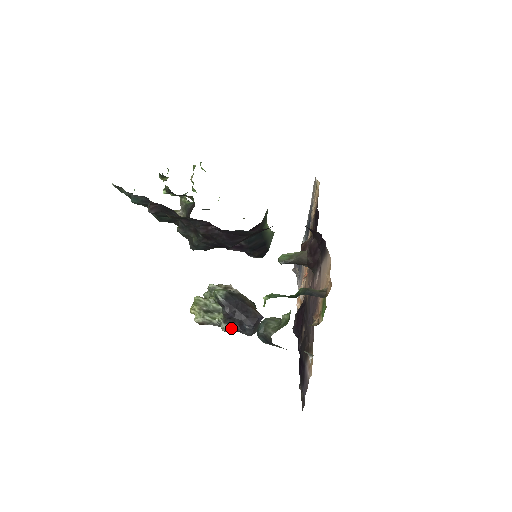
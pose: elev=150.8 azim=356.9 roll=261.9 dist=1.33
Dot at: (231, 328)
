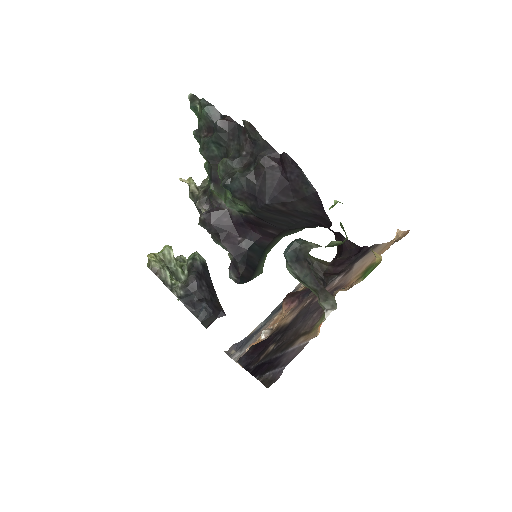
Dot at: (185, 298)
